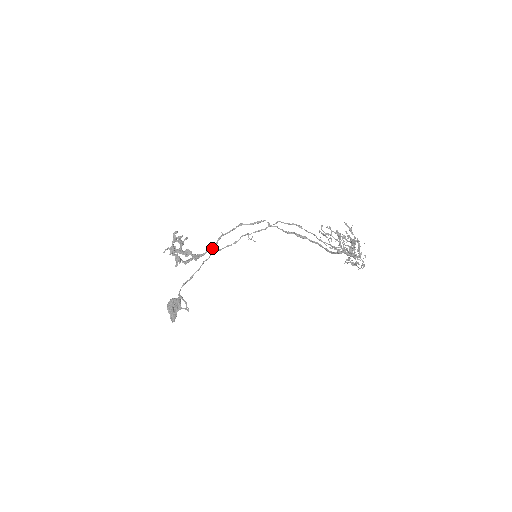
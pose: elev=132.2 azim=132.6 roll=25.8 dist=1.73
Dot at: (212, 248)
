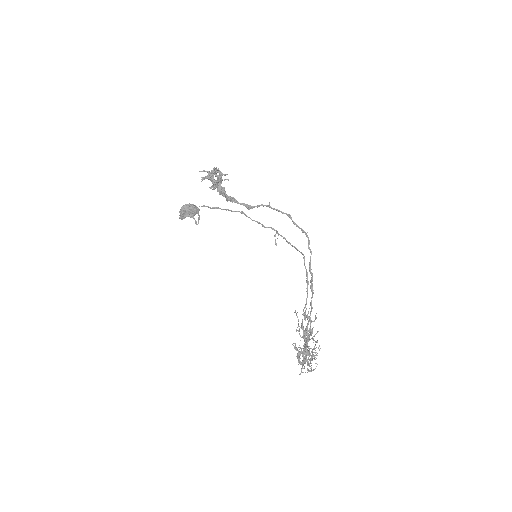
Dot at: (248, 206)
